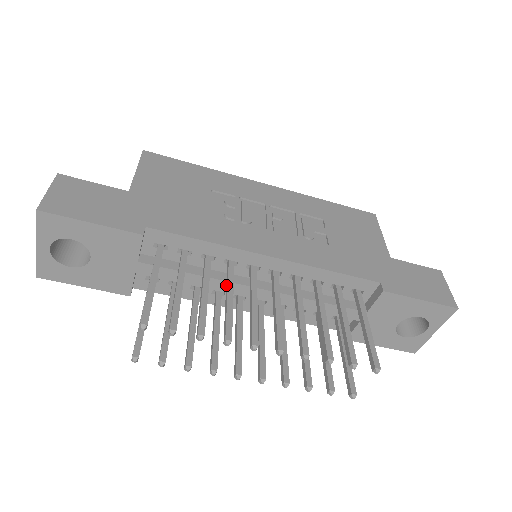
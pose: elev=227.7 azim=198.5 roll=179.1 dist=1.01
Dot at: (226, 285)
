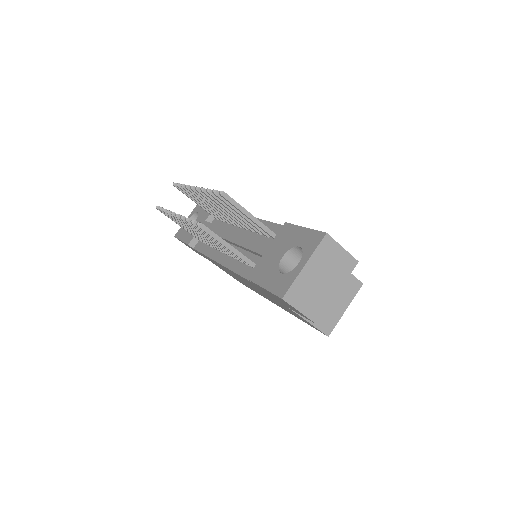
Dot at: (219, 213)
